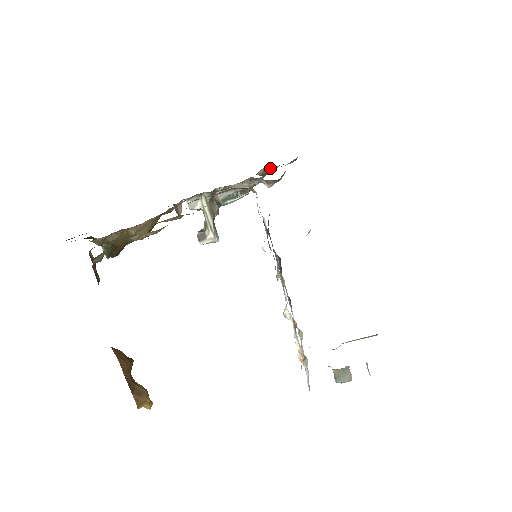
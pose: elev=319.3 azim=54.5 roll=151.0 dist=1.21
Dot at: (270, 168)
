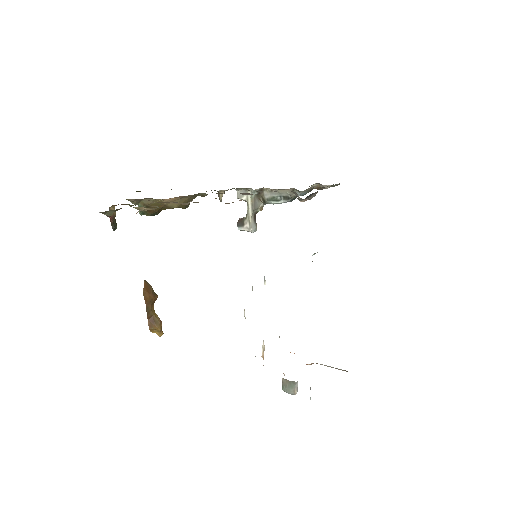
Dot at: (322, 185)
